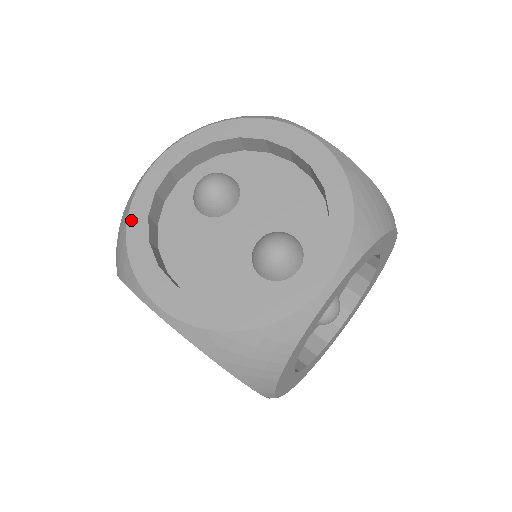
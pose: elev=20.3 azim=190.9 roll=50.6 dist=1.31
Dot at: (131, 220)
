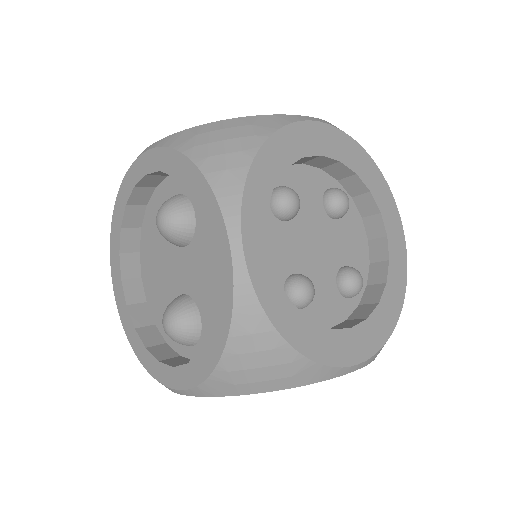
Dot at: (118, 197)
